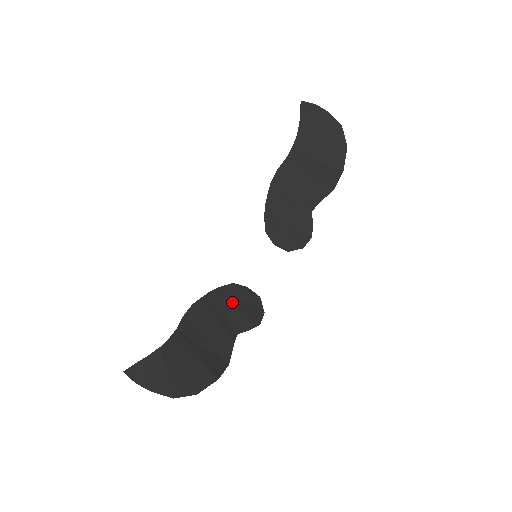
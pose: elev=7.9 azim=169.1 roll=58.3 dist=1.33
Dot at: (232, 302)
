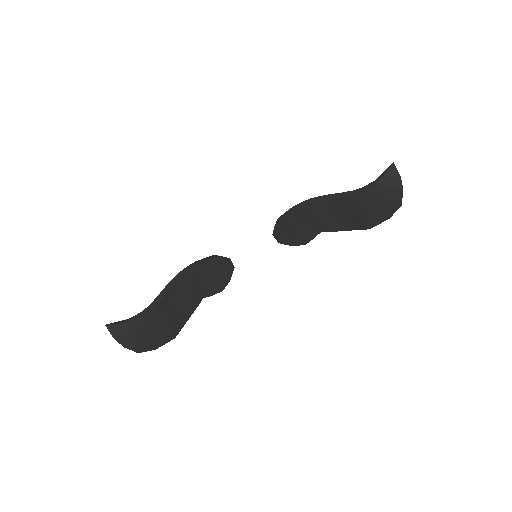
Dot at: (213, 273)
